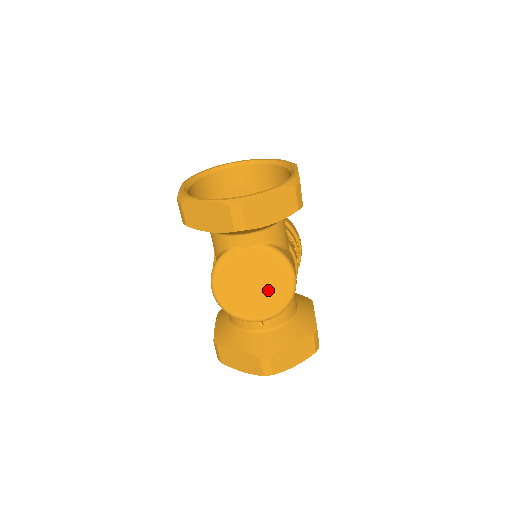
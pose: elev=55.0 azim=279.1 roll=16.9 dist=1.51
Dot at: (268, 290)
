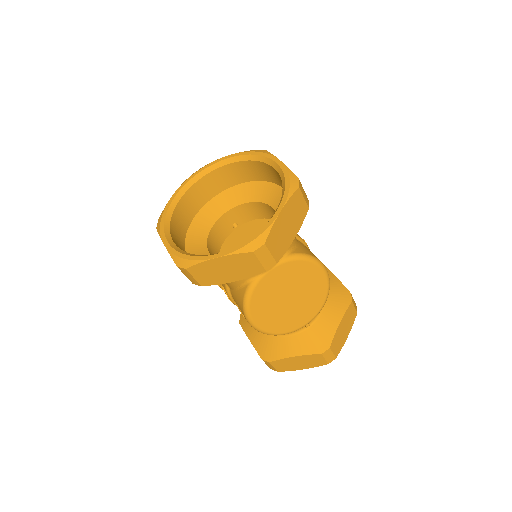
Dot at: (305, 294)
